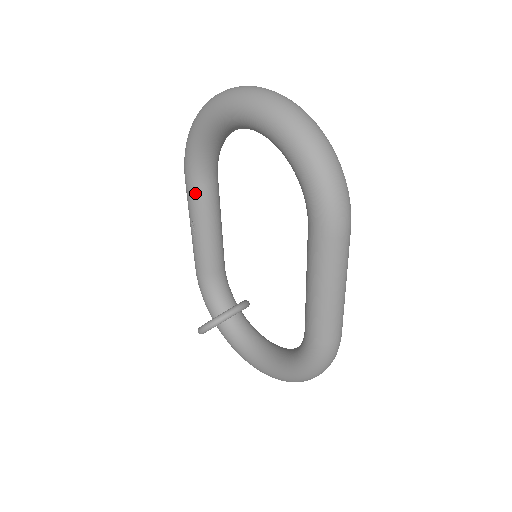
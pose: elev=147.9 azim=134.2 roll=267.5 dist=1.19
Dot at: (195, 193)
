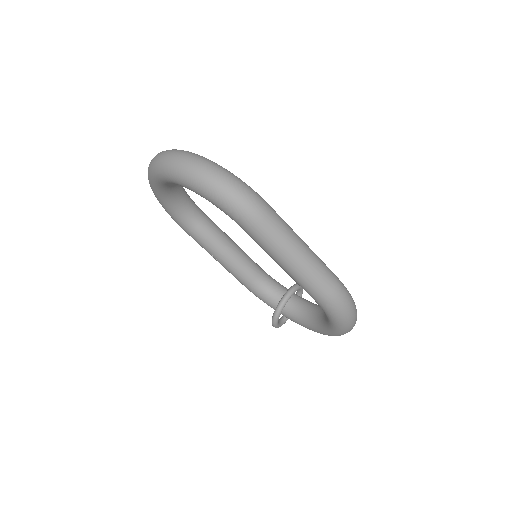
Dot at: (195, 237)
